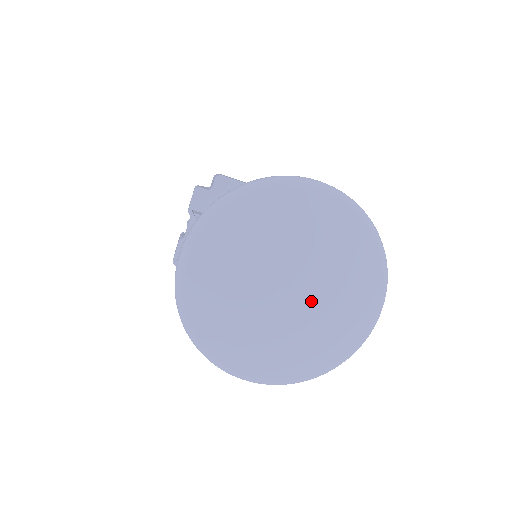
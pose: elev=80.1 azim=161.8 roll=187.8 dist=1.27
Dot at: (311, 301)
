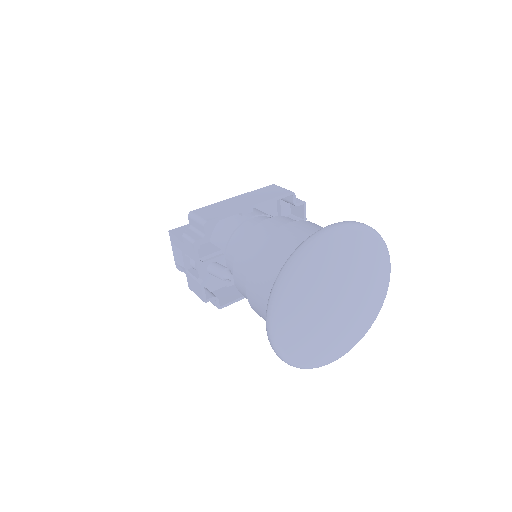
Dot at: (357, 299)
